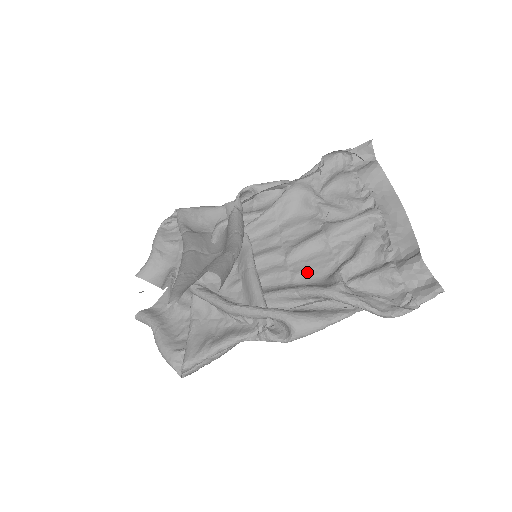
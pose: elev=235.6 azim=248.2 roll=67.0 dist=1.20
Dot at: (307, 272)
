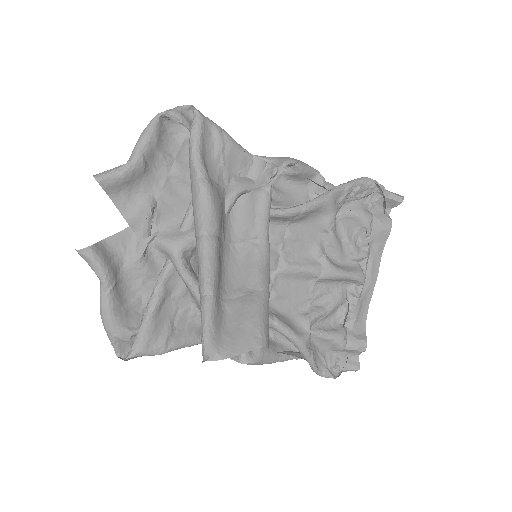
Dot at: (285, 298)
